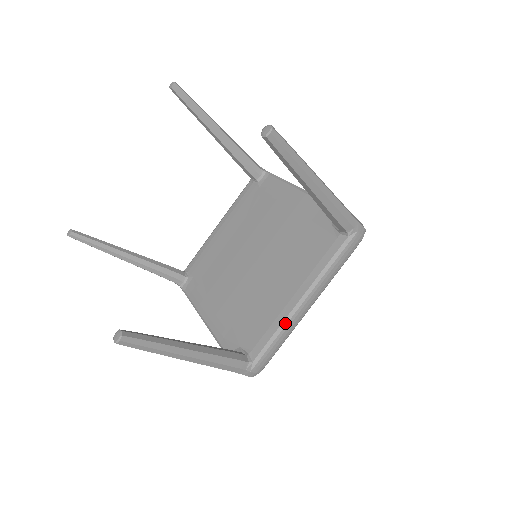
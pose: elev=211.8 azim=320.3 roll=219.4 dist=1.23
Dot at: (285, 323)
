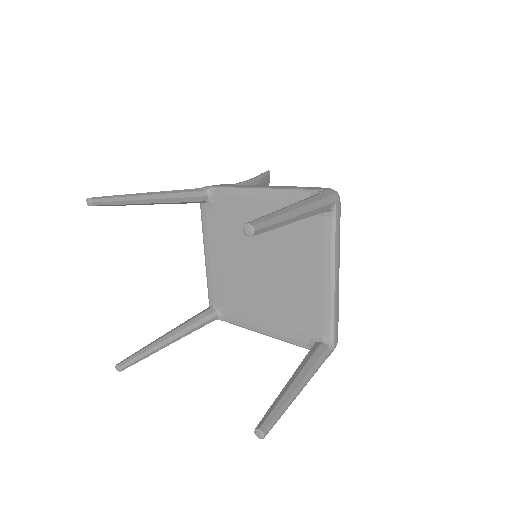
Dot at: (333, 302)
